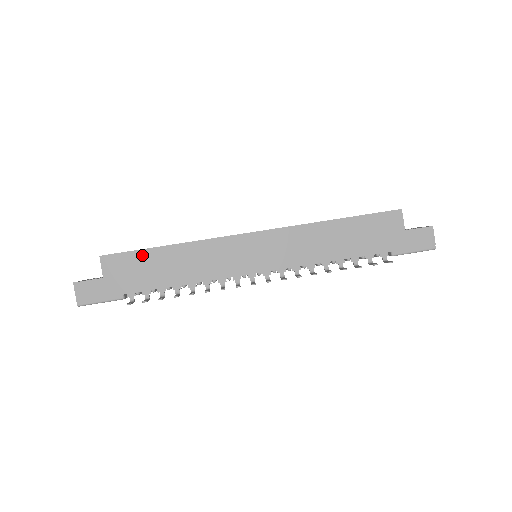
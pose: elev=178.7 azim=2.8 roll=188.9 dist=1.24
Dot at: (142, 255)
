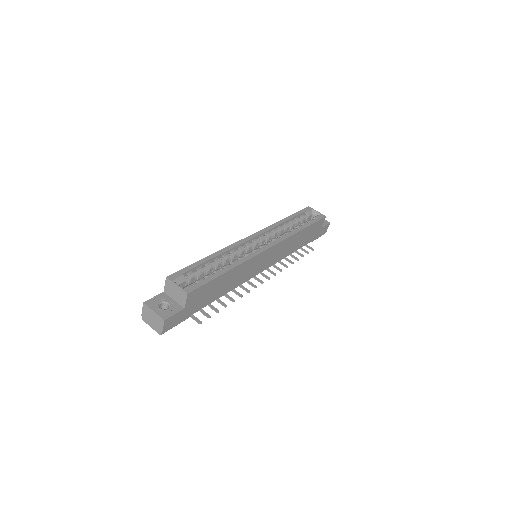
Dot at: (212, 283)
